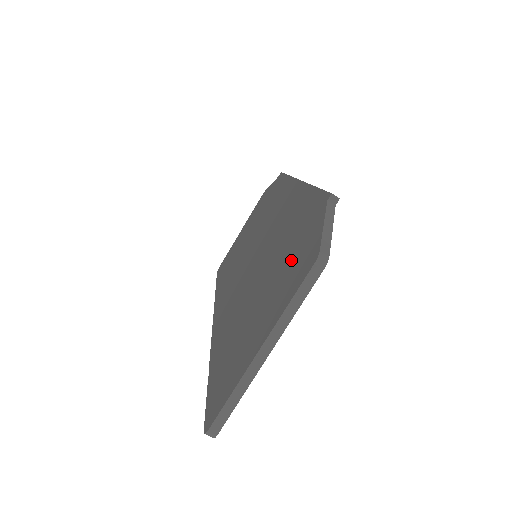
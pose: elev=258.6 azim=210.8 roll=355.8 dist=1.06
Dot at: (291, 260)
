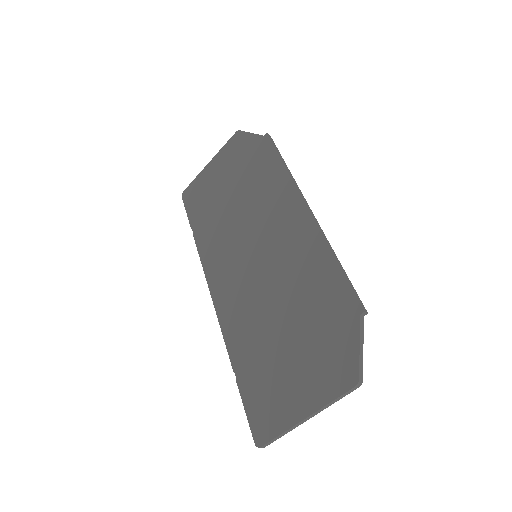
Dot at: (323, 346)
